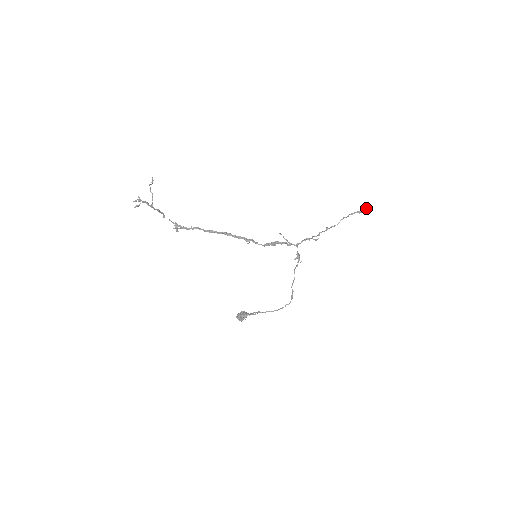
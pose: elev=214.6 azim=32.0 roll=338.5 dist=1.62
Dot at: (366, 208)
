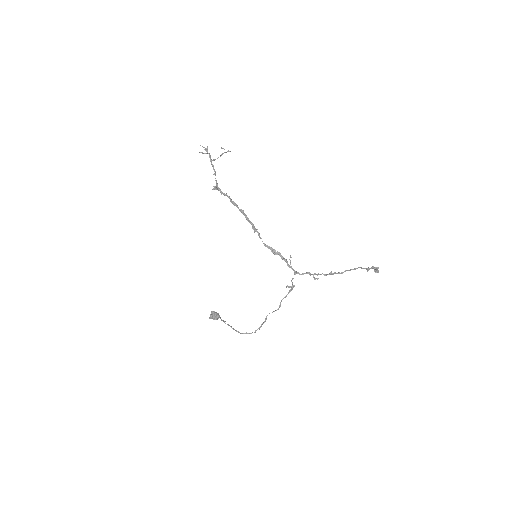
Dot at: (375, 267)
